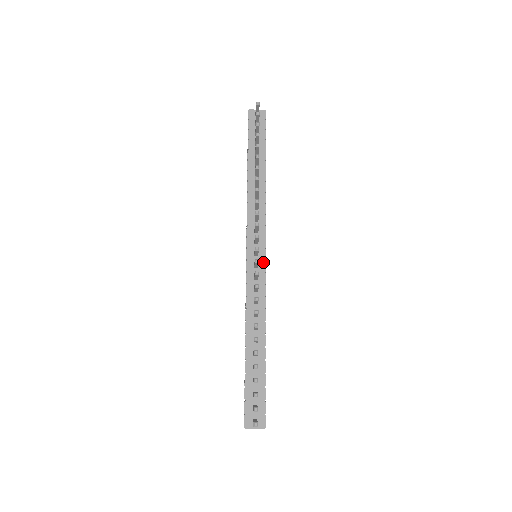
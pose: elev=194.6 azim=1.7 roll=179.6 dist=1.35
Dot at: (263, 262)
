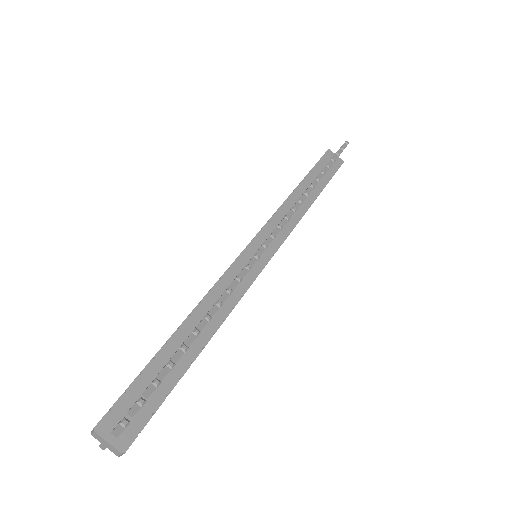
Dot at: (262, 263)
